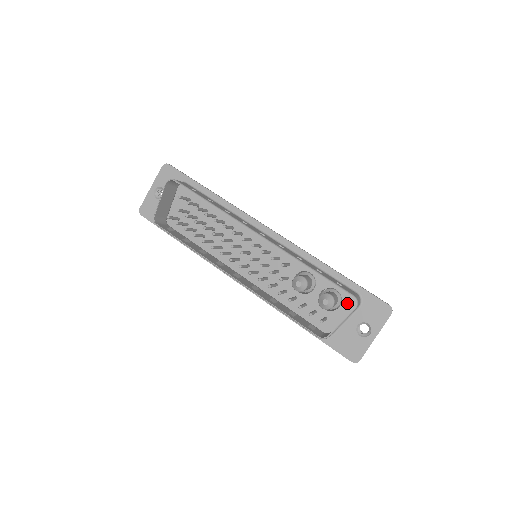
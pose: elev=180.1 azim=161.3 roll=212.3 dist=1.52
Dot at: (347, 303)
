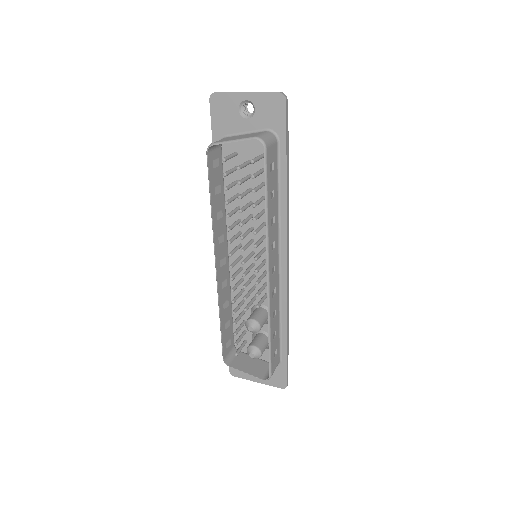
Dot at: (268, 354)
